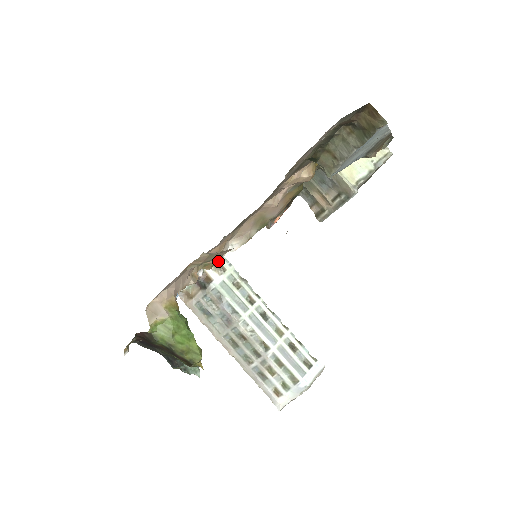
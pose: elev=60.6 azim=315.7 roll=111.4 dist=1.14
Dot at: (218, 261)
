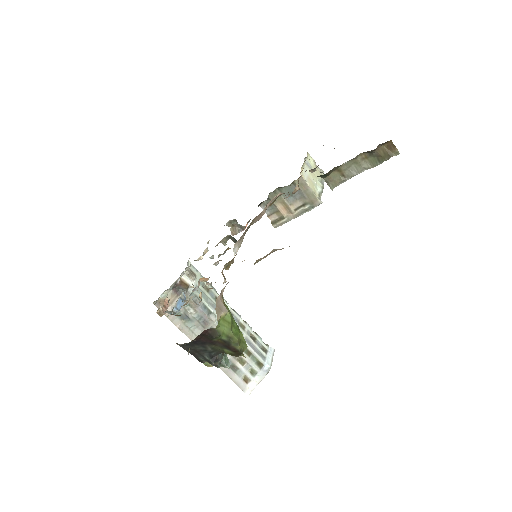
Dot at: (233, 262)
